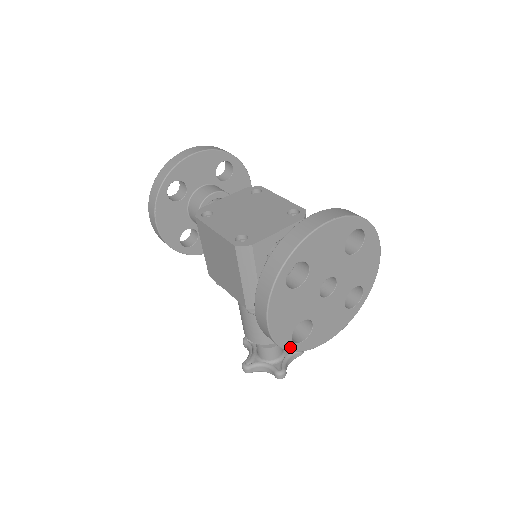
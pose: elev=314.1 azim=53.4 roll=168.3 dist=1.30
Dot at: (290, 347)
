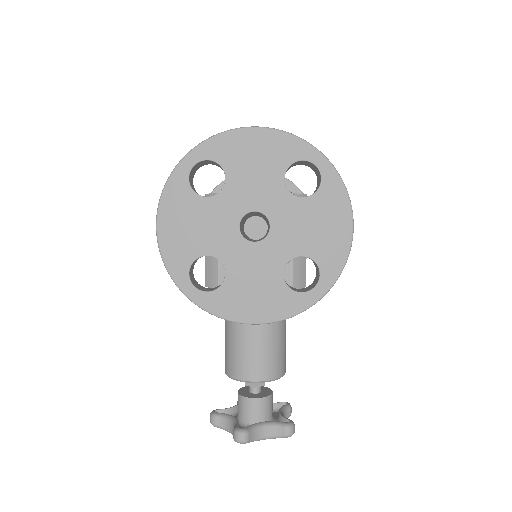
Dot at: (185, 287)
